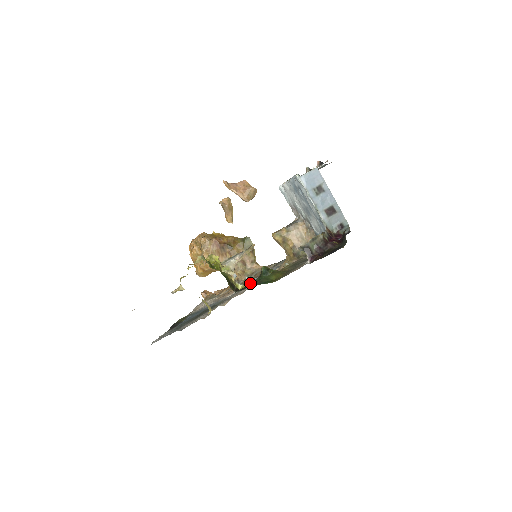
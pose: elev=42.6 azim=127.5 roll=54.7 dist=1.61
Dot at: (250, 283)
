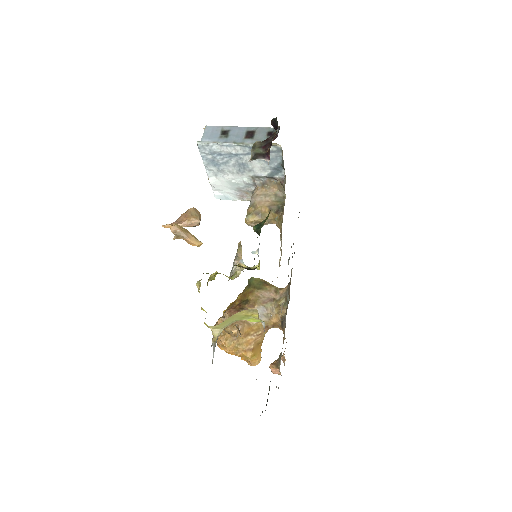
Dot at: occluded
